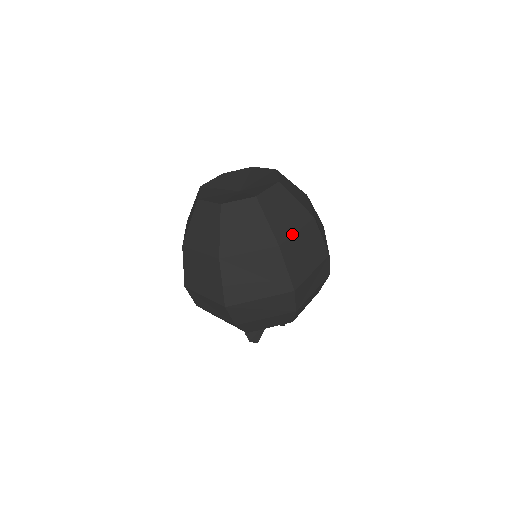
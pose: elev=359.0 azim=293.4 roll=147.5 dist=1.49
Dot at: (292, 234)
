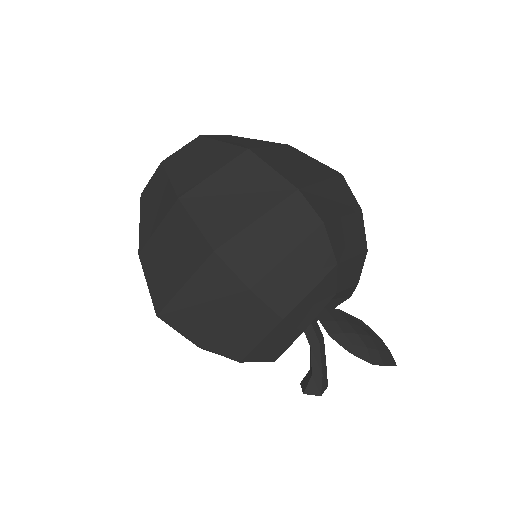
Dot at: (204, 179)
